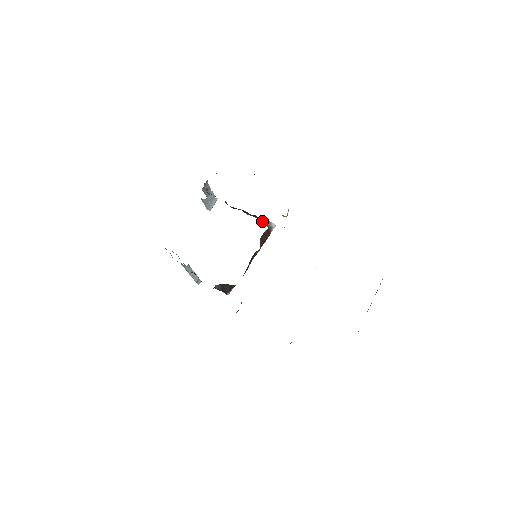
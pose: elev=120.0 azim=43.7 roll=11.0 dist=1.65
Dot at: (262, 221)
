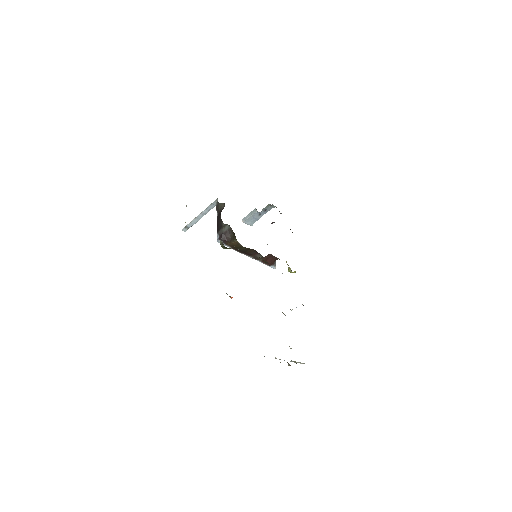
Dot at: occluded
